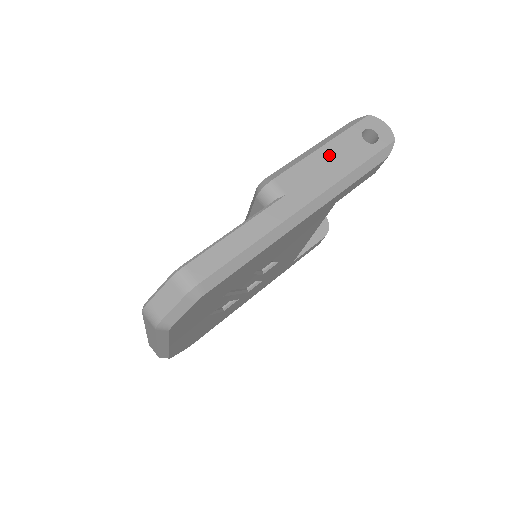
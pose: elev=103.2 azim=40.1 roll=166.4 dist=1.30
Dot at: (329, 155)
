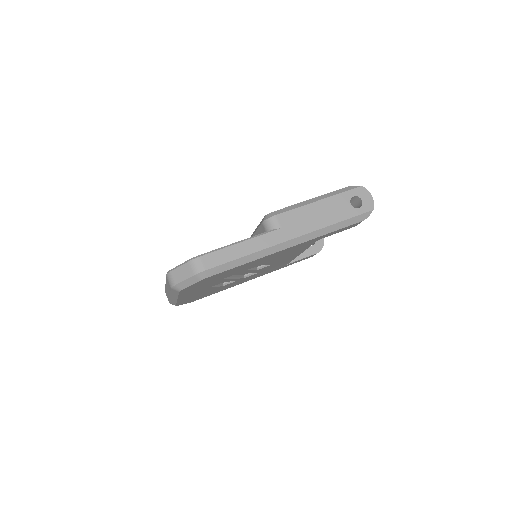
Dot at: (321, 208)
